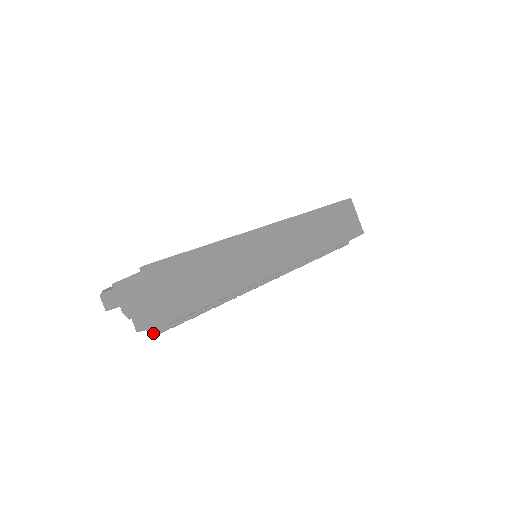
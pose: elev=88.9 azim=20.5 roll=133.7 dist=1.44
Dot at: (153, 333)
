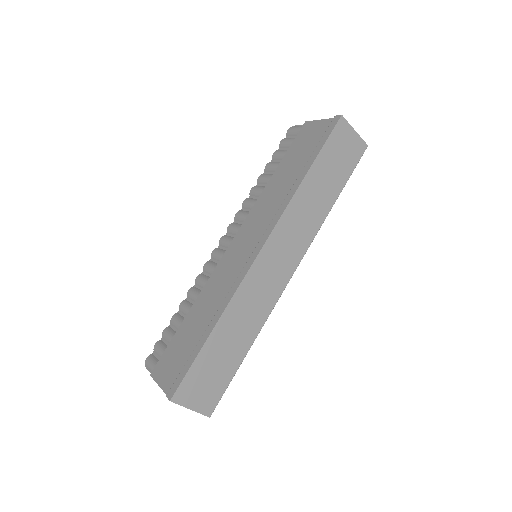
Dot at: occluded
